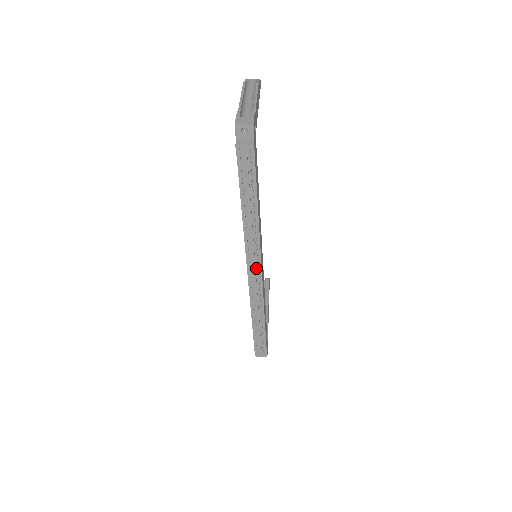
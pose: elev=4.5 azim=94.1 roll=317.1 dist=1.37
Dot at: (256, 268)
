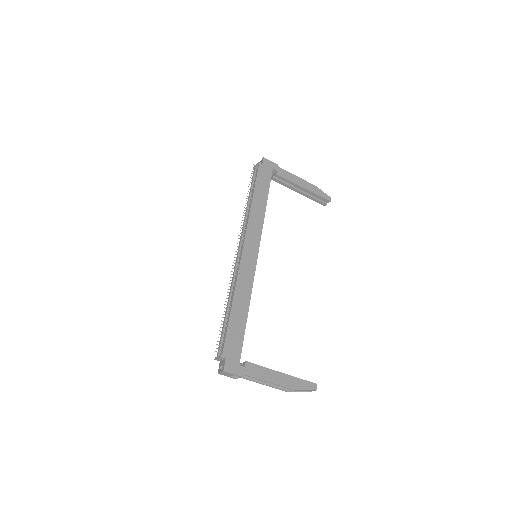
Dot at: (242, 246)
